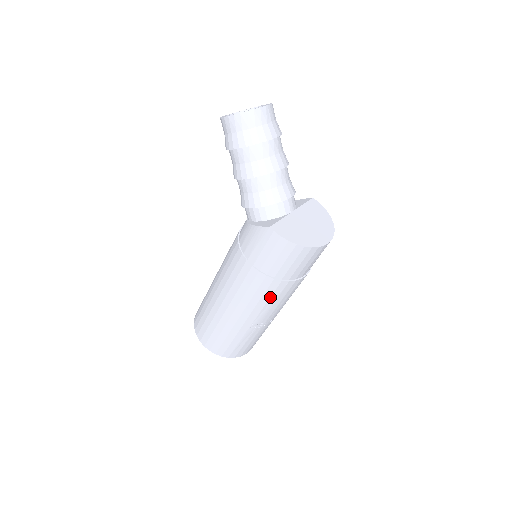
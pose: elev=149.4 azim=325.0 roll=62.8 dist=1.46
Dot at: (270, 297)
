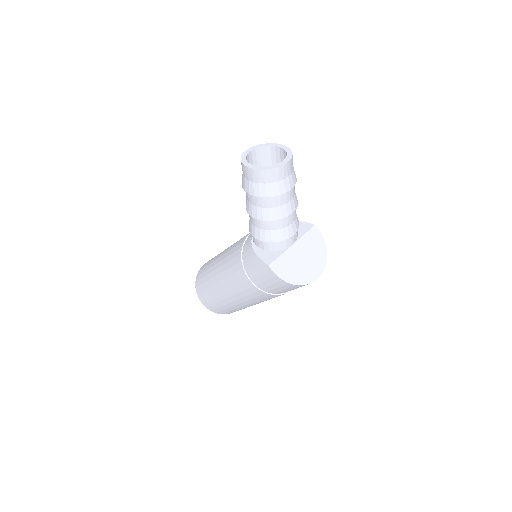
Dot at: (261, 299)
